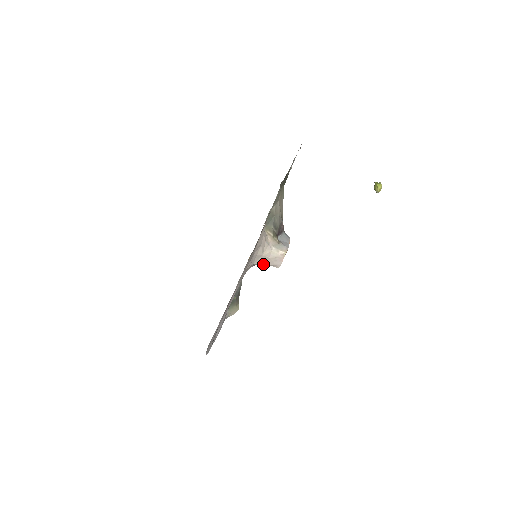
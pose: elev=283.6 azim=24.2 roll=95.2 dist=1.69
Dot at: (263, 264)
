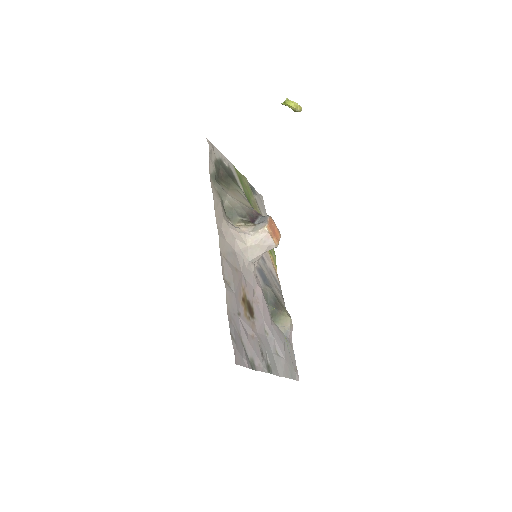
Dot at: (258, 255)
